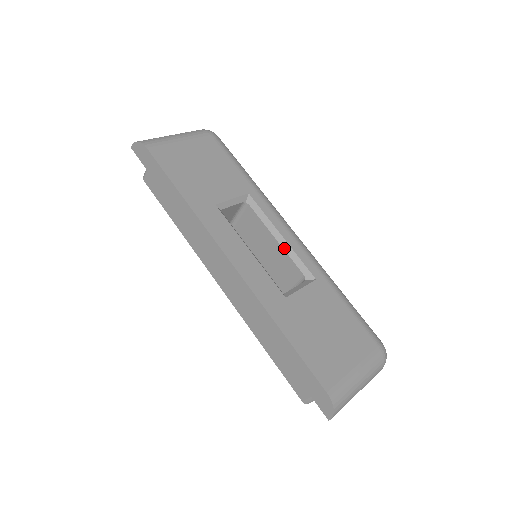
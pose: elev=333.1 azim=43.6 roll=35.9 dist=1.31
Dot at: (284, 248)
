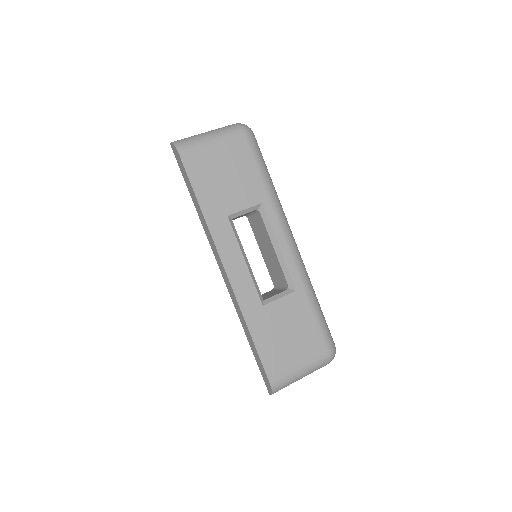
Dot at: (278, 258)
